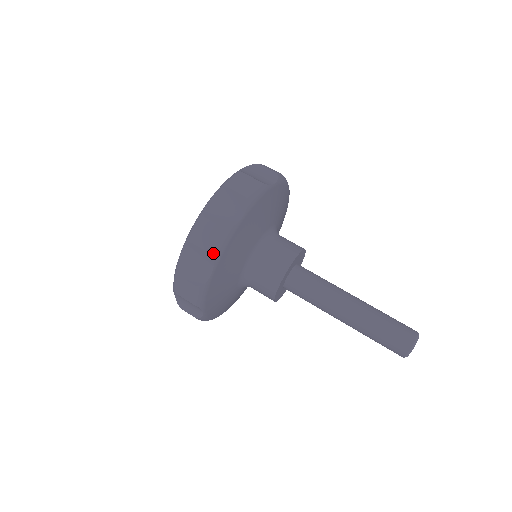
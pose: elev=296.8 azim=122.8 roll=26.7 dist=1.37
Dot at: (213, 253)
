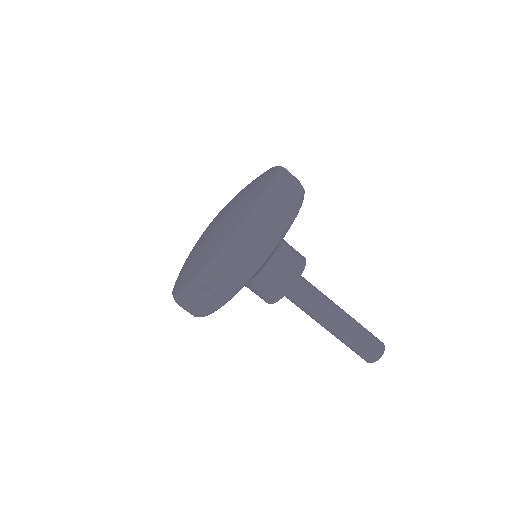
Dot at: (225, 298)
